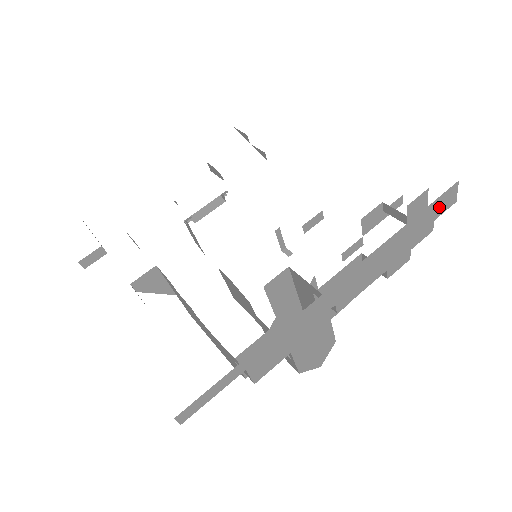
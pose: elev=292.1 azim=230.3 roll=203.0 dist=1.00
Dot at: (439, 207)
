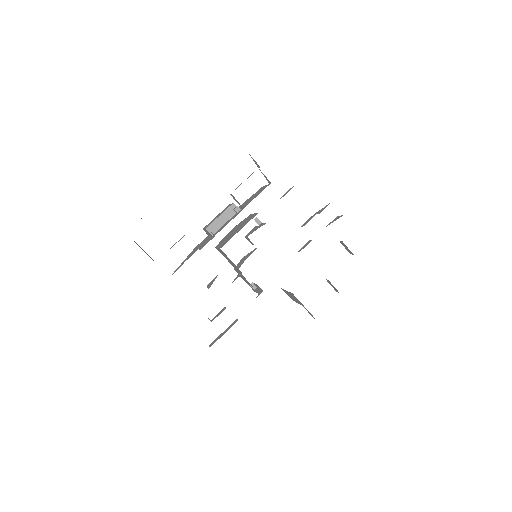
Dot at: occluded
